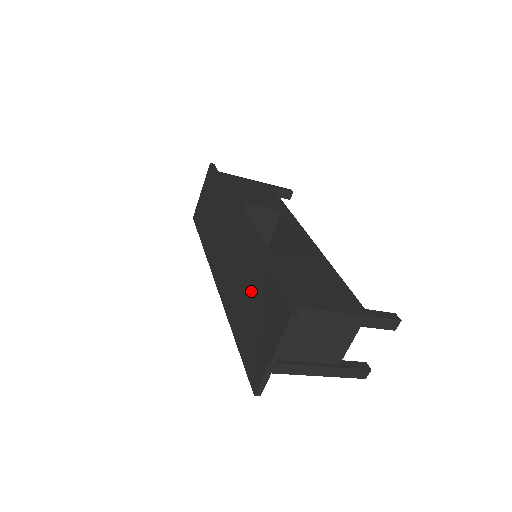
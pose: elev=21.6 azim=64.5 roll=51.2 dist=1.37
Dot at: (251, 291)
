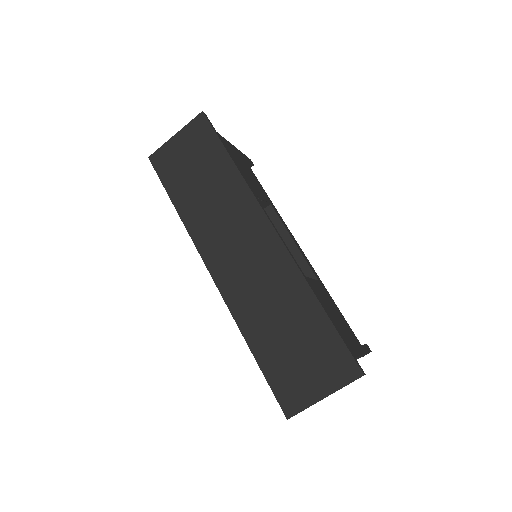
Dot at: (292, 320)
